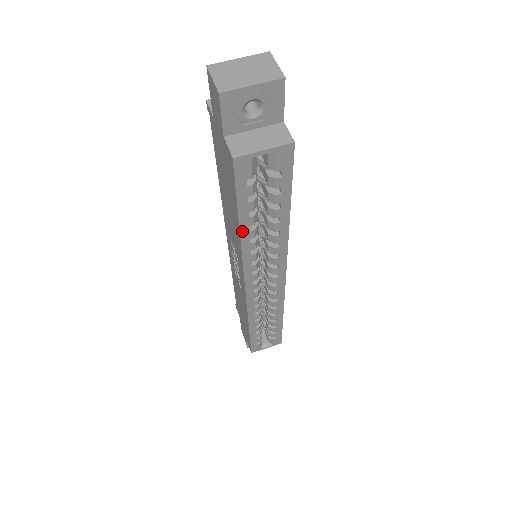
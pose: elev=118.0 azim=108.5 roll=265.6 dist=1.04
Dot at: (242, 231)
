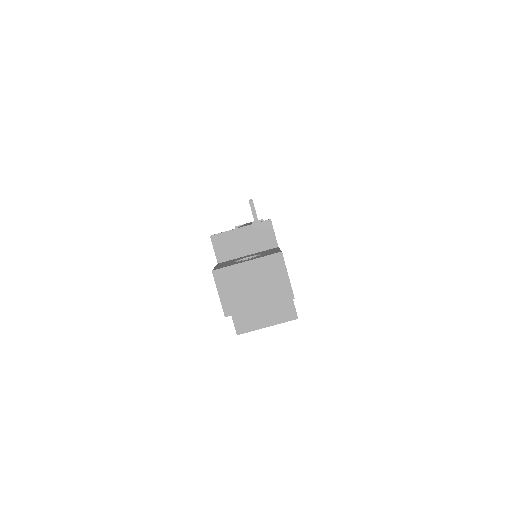
Dot at: occluded
